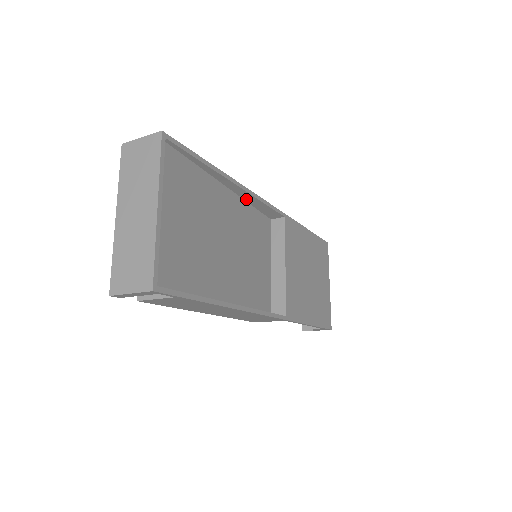
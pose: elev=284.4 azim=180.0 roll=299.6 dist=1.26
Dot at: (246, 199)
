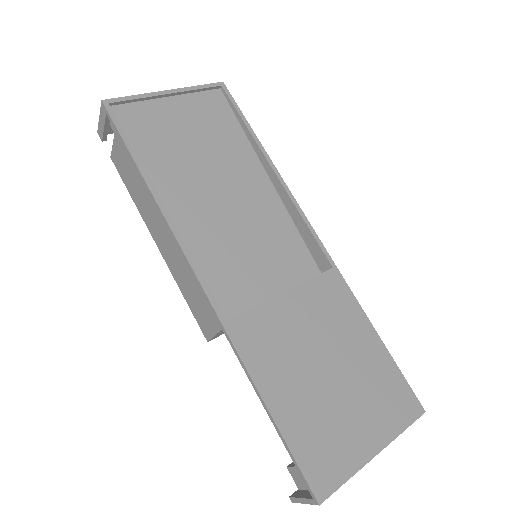
Dot at: (289, 209)
